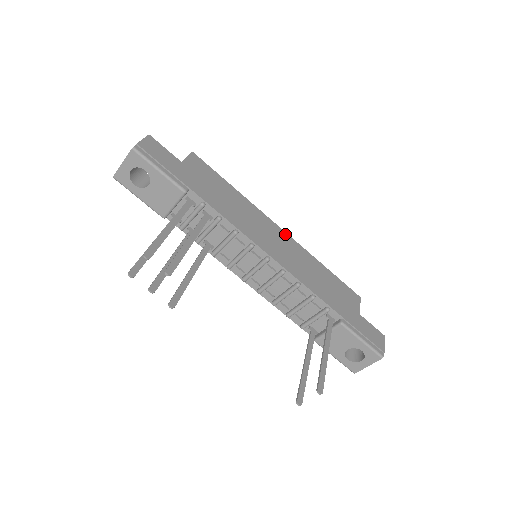
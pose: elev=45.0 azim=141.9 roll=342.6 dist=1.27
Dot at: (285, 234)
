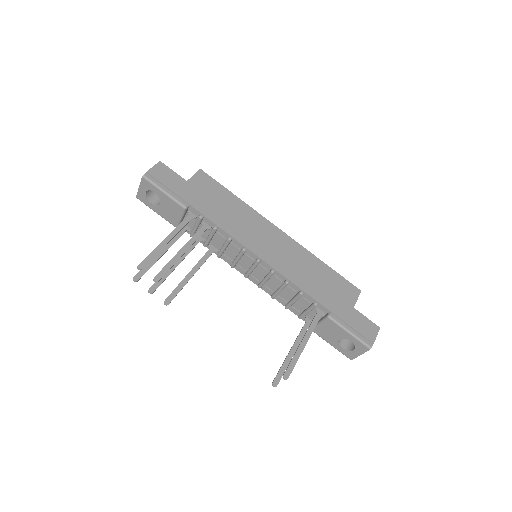
Dot at: (284, 235)
